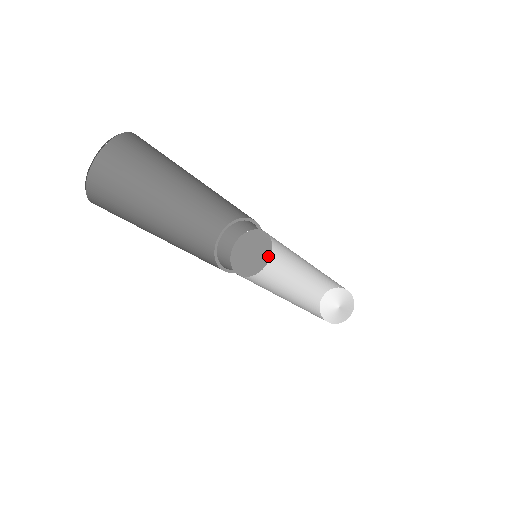
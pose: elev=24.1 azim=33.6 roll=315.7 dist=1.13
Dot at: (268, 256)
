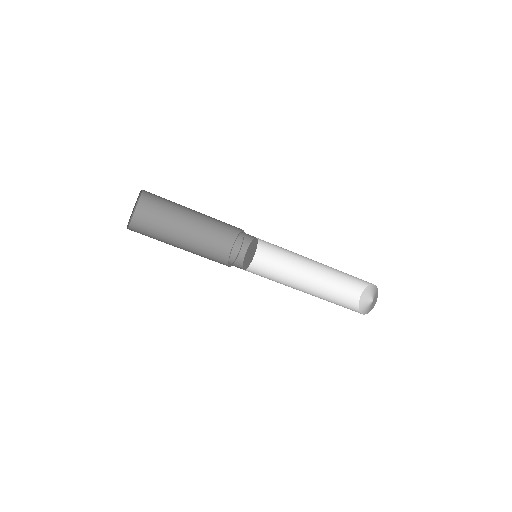
Dot at: (252, 259)
